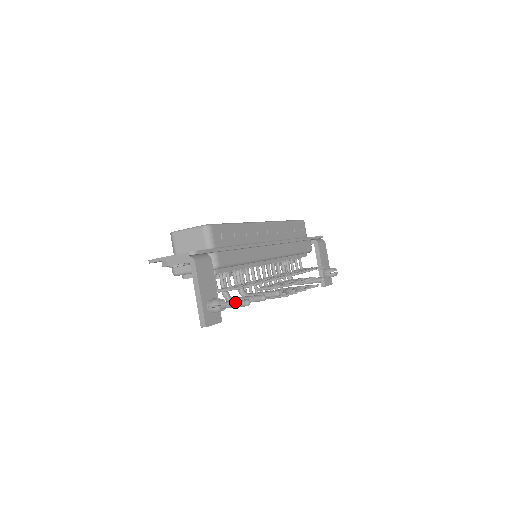
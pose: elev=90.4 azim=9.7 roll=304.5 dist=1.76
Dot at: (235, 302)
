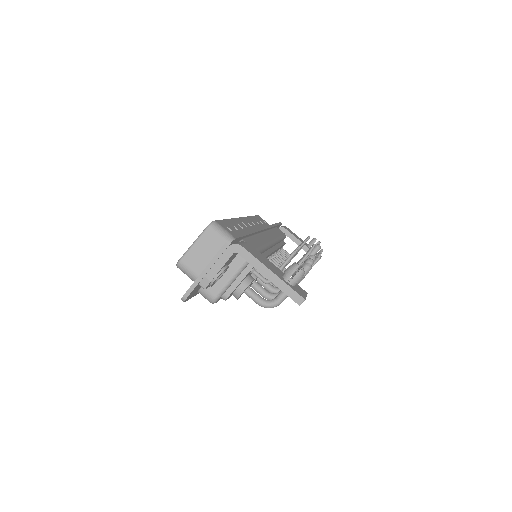
Dot at: occluded
